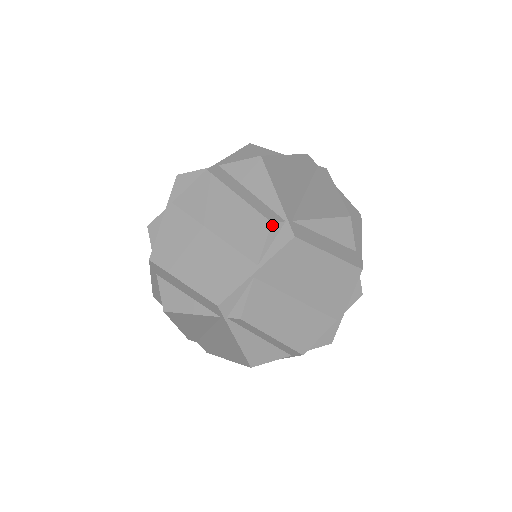
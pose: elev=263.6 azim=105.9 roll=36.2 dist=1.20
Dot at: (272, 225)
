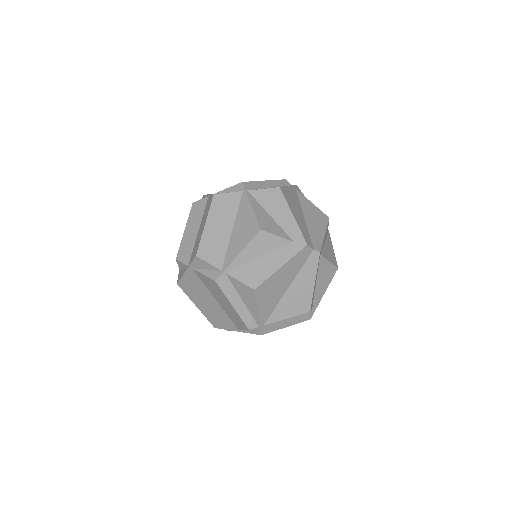
Dot at: (249, 329)
